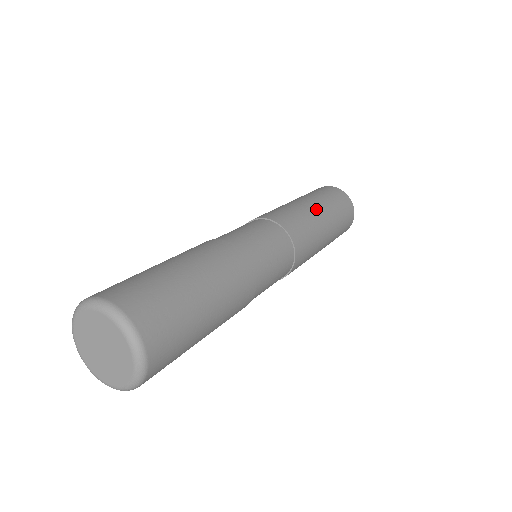
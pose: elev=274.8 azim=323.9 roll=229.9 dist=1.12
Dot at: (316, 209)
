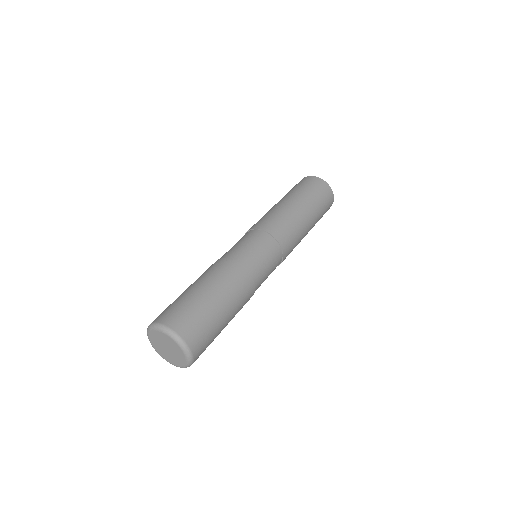
Dot at: (296, 206)
